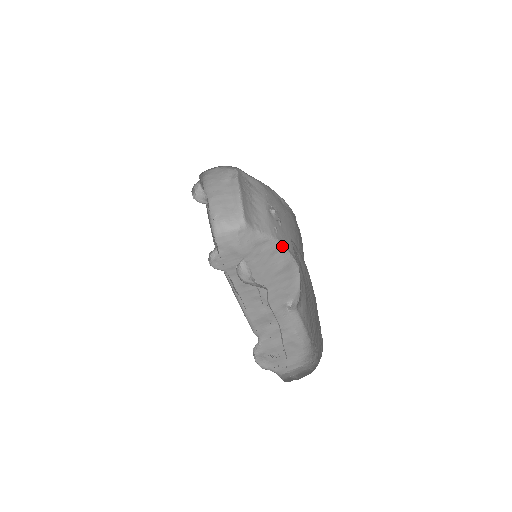
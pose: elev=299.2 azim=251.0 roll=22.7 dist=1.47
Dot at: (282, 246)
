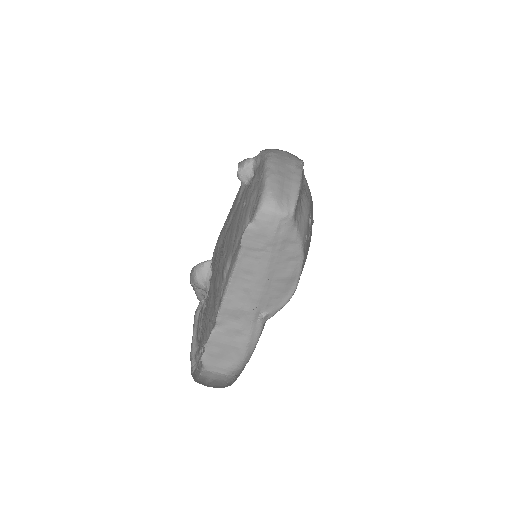
Dot at: (302, 257)
